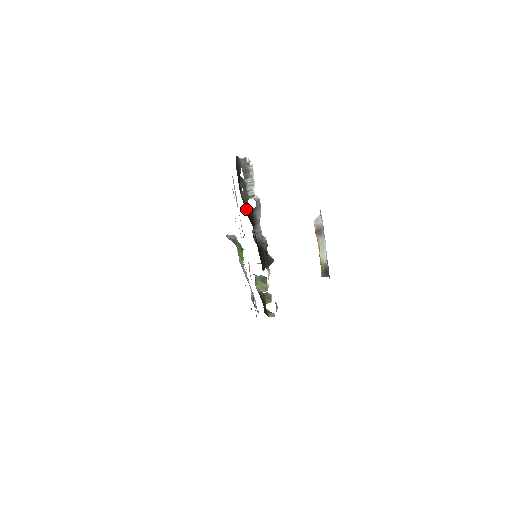
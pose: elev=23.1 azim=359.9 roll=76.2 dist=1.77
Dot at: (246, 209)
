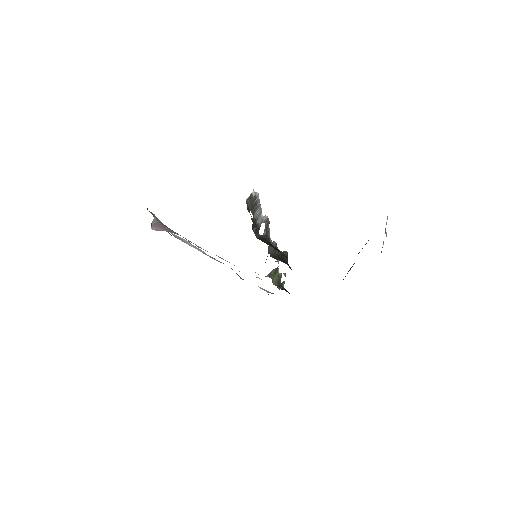
Dot at: (275, 249)
